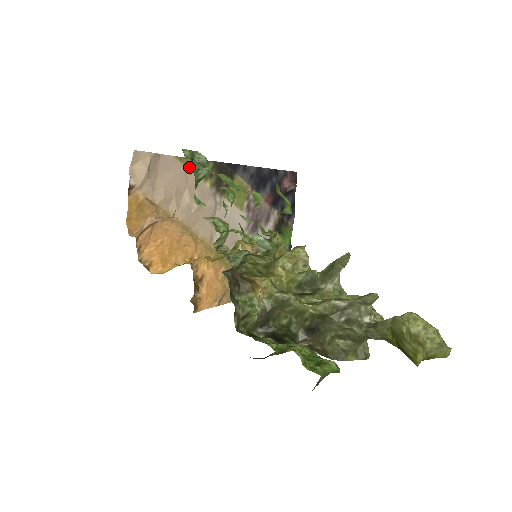
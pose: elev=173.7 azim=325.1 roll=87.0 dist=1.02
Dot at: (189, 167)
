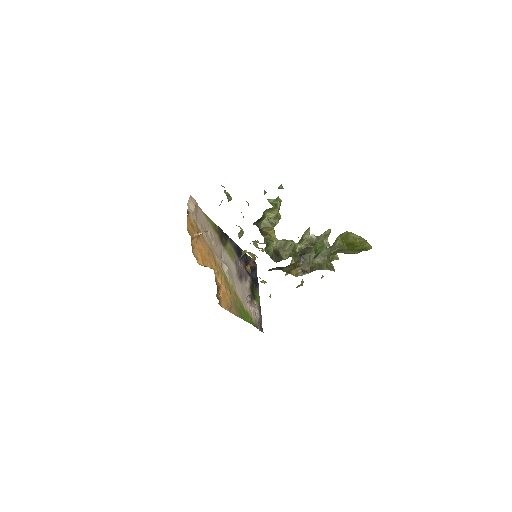
Dot at: (209, 221)
